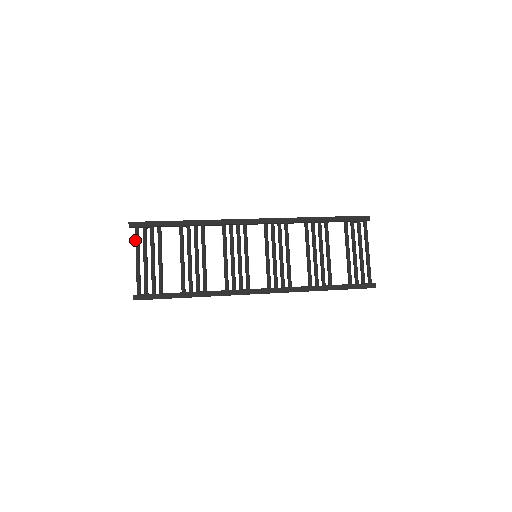
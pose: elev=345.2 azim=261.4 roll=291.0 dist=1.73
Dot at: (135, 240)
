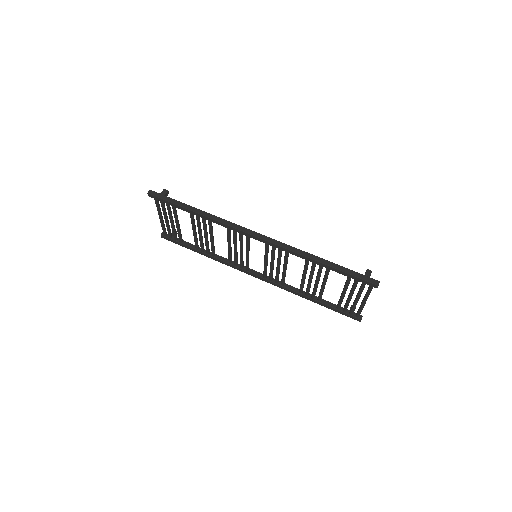
Dot at: (156, 205)
